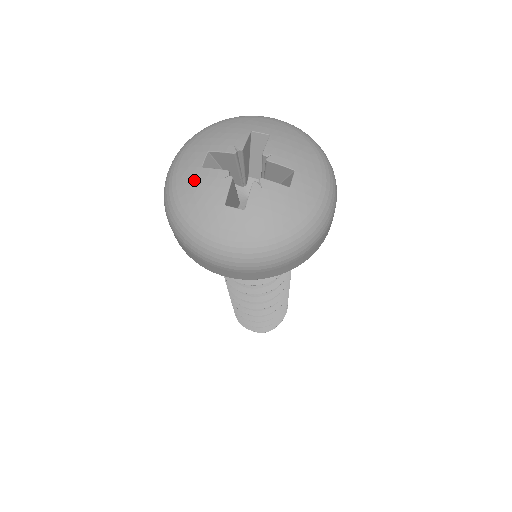
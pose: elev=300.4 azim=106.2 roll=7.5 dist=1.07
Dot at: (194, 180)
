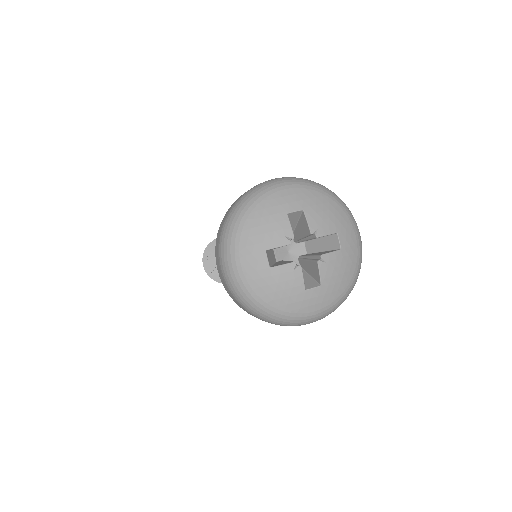
Dot at: (269, 281)
